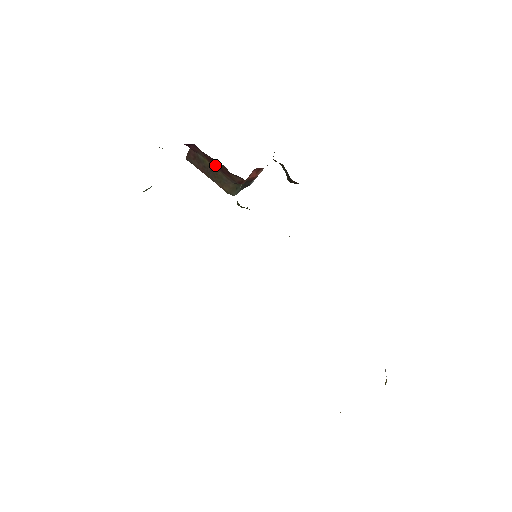
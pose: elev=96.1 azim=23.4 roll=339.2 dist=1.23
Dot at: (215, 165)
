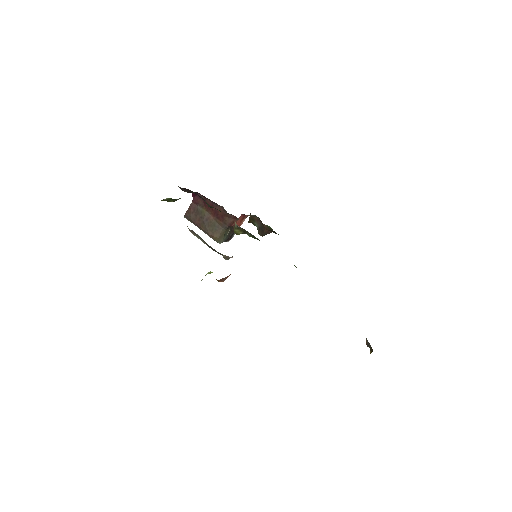
Dot at: (212, 212)
